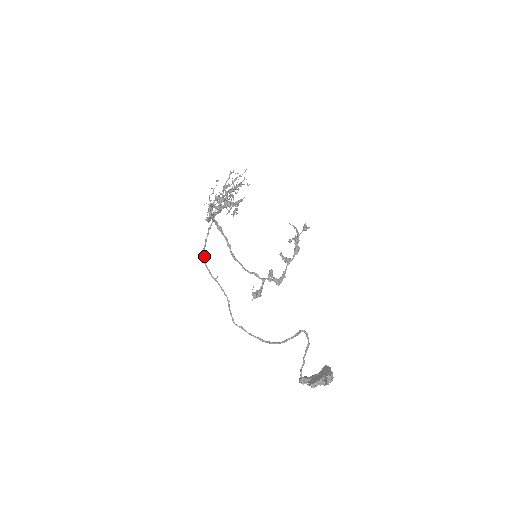
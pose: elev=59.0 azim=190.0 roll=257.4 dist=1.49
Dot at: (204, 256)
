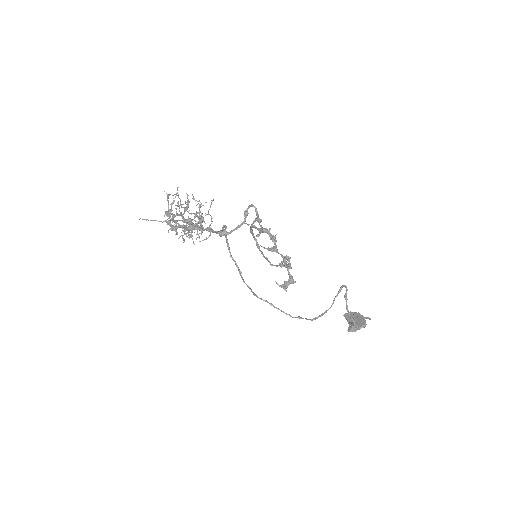
Dot at: (239, 270)
